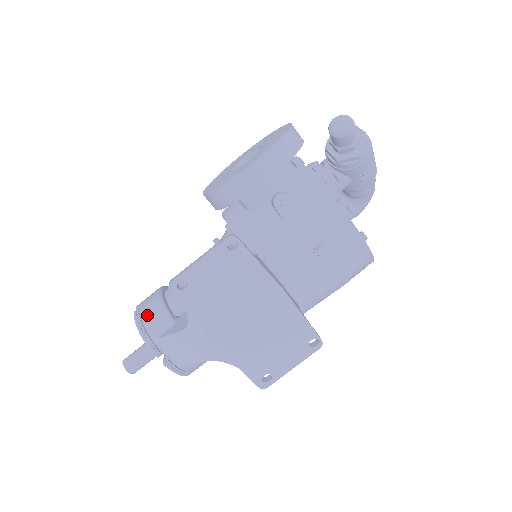
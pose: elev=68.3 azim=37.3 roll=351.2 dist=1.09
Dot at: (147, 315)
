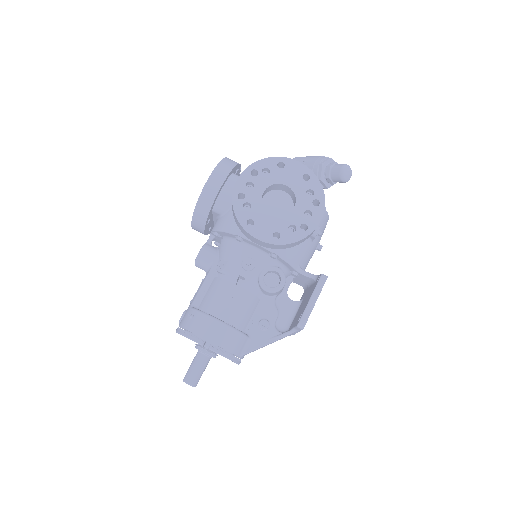
Dot at: (230, 345)
